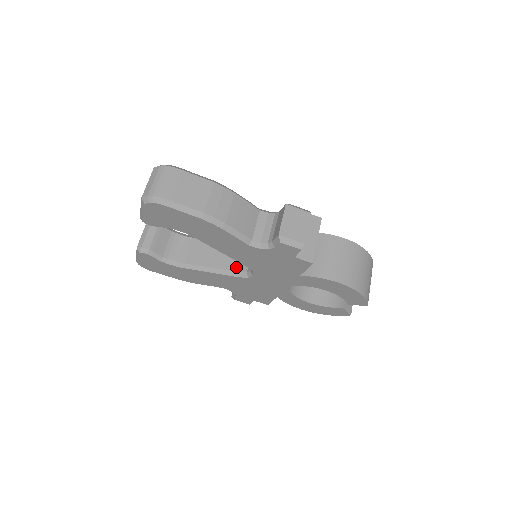
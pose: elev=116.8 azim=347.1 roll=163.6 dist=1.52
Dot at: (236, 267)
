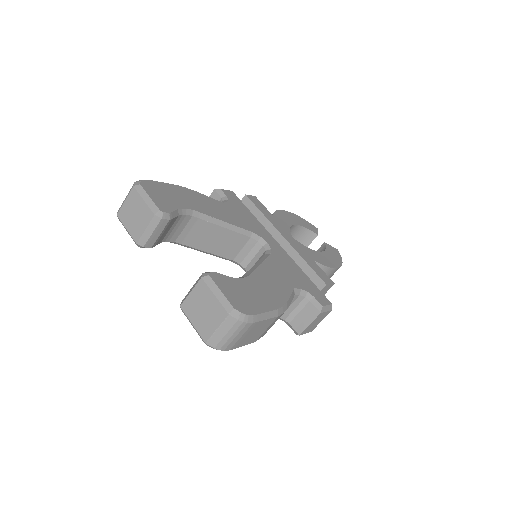
Dot at: (232, 256)
